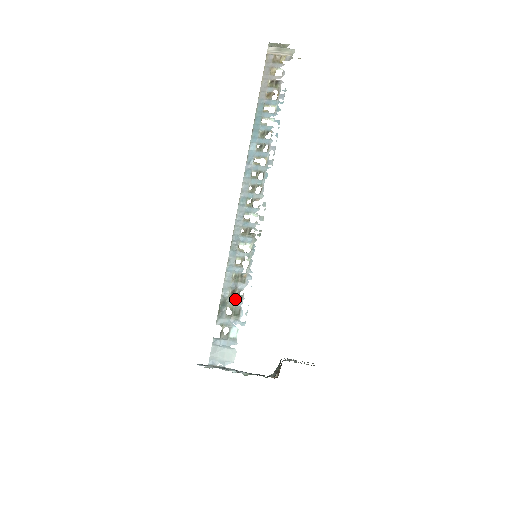
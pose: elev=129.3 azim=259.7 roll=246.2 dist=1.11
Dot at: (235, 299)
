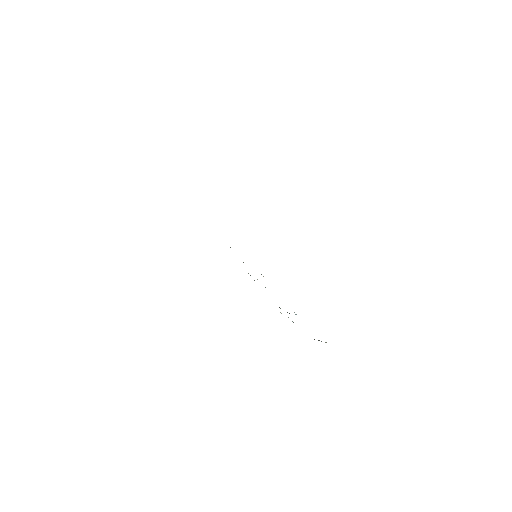
Dot at: occluded
